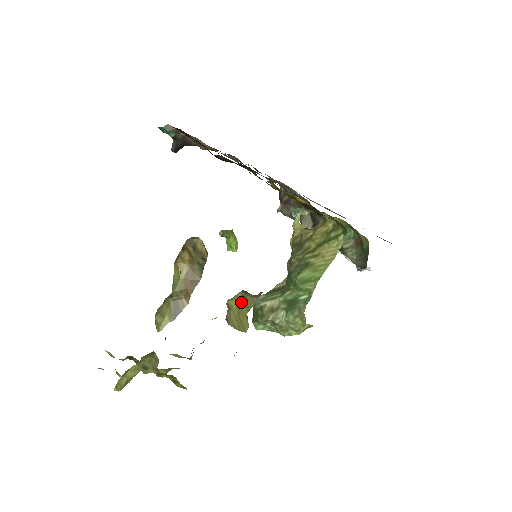
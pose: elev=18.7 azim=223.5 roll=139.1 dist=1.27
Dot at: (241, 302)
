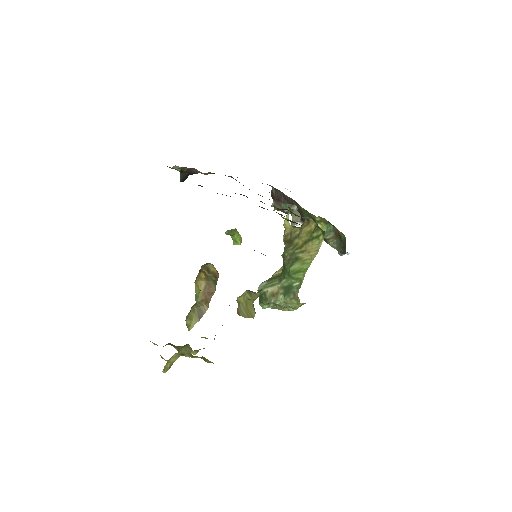
Dot at: (247, 297)
